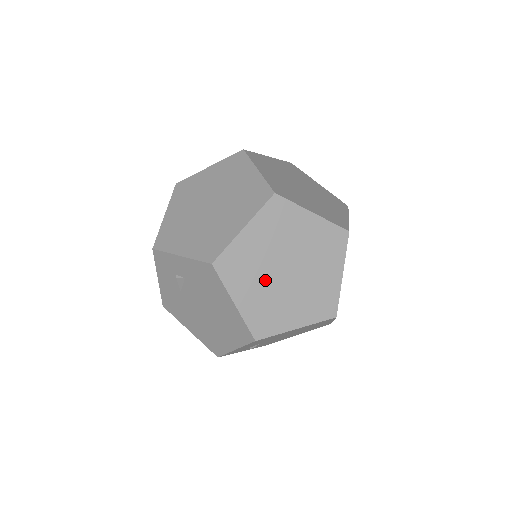
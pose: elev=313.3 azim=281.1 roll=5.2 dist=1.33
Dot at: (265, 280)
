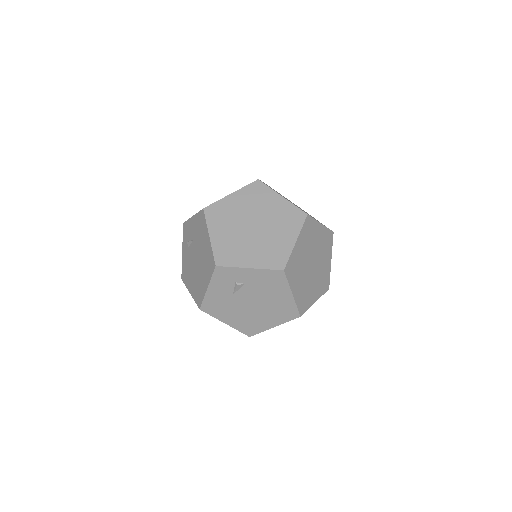
Dot at: (304, 274)
